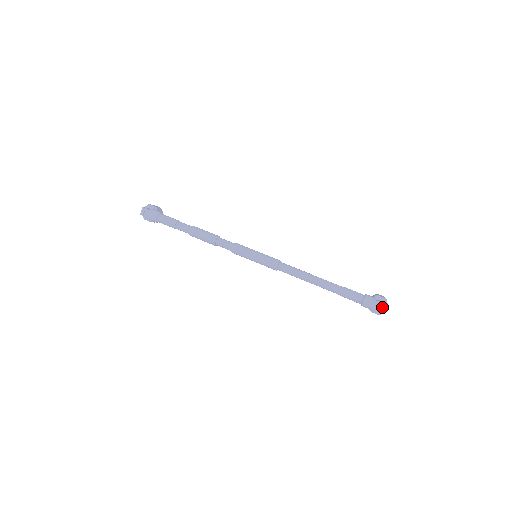
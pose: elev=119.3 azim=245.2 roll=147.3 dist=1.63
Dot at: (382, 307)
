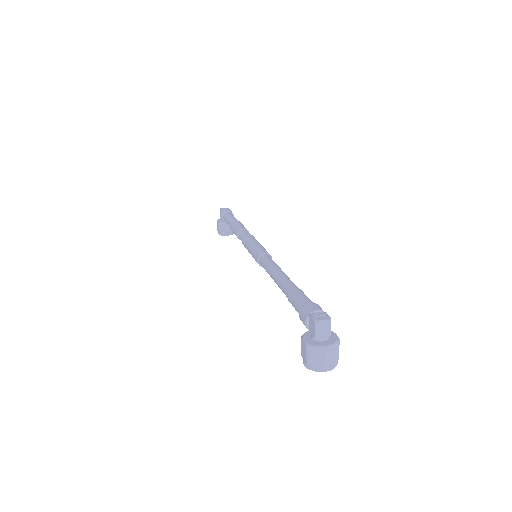
Dot at: (324, 318)
